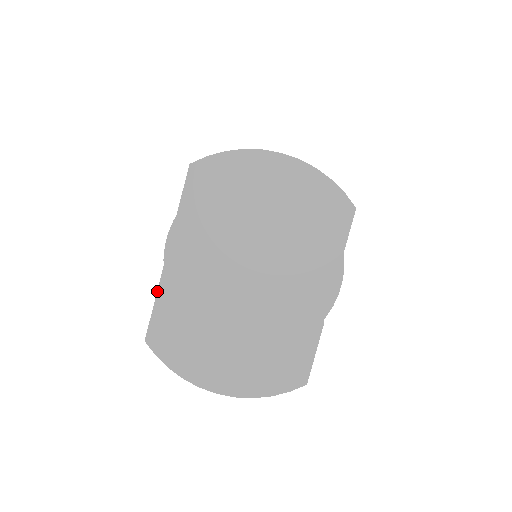
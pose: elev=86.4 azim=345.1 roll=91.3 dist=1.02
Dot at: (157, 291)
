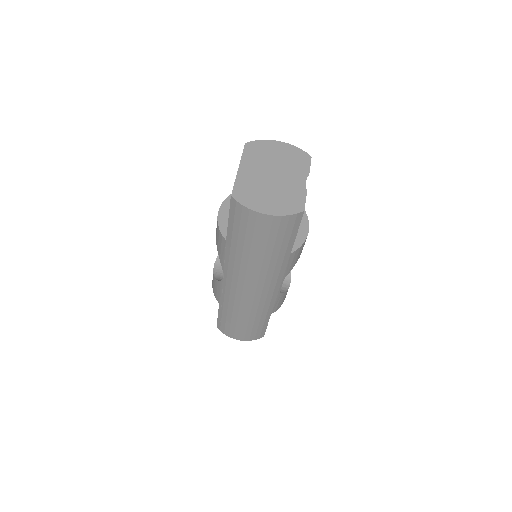
Dot at: (235, 179)
